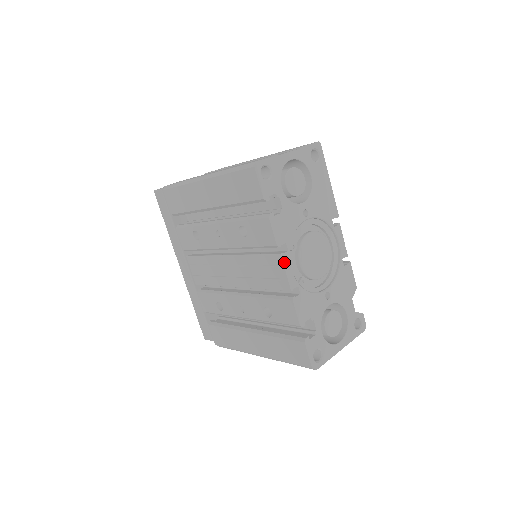
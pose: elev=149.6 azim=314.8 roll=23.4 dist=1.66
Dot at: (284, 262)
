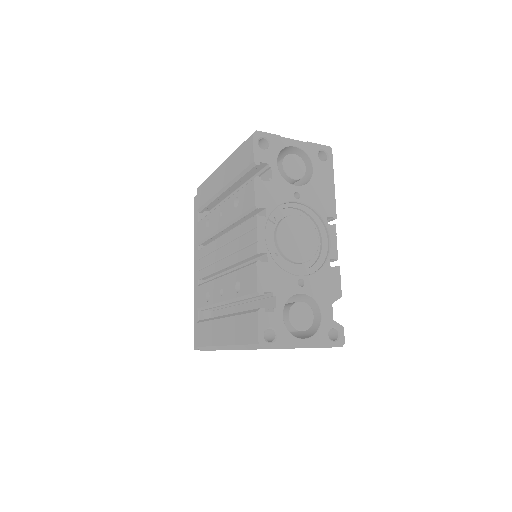
Dot at: (258, 224)
